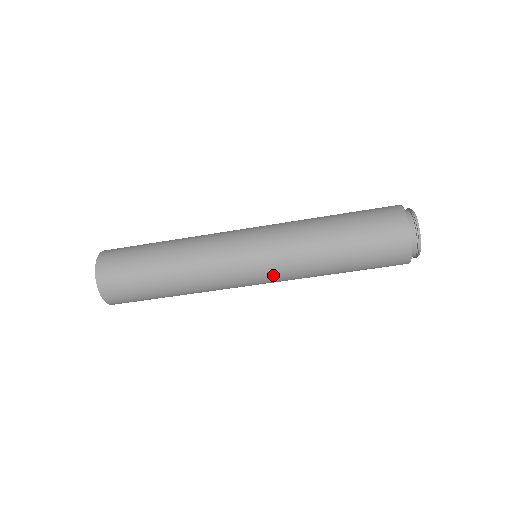
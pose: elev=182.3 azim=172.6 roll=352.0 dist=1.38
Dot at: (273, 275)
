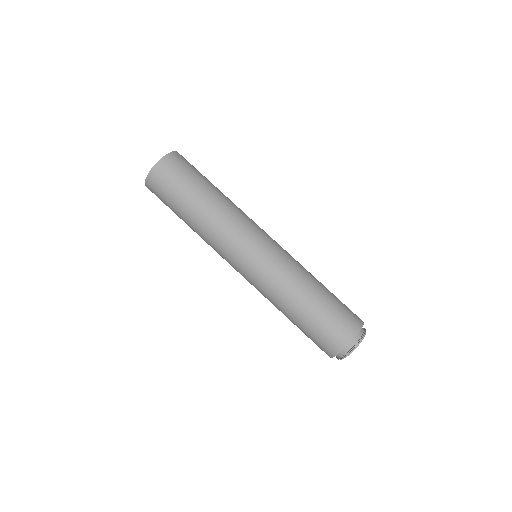
Dot at: (252, 279)
